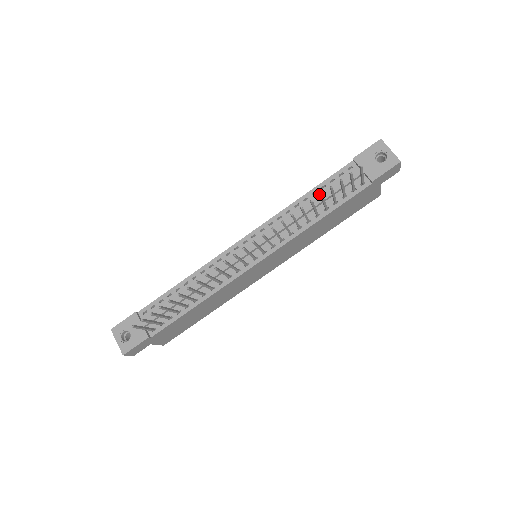
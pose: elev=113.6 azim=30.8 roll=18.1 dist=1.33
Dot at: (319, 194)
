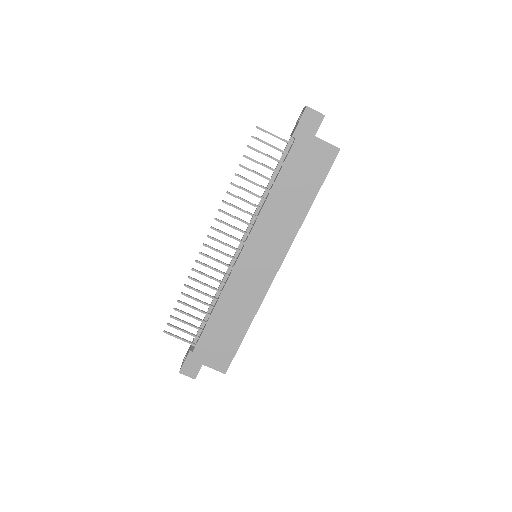
Dot at: occluded
